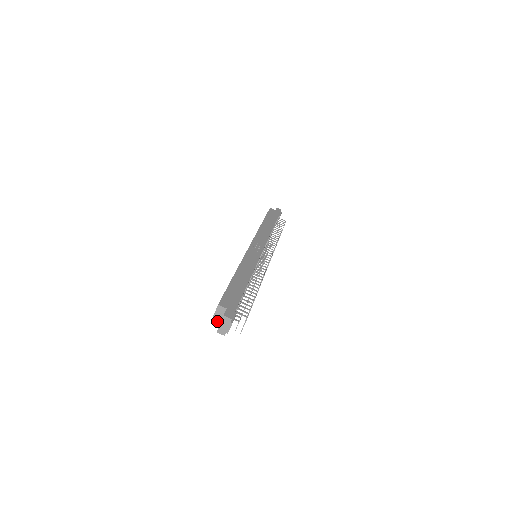
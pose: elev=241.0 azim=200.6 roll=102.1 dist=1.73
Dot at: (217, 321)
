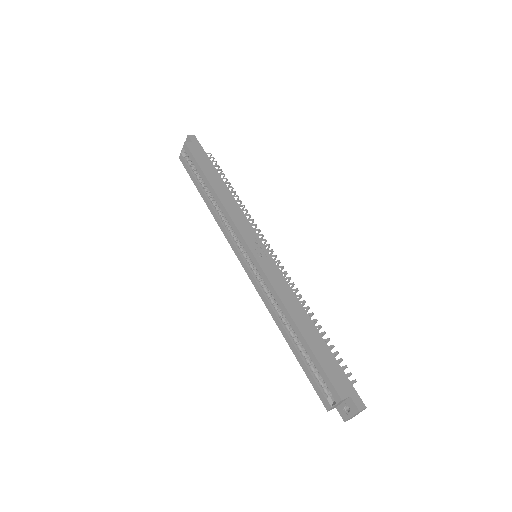
Dot at: occluded
